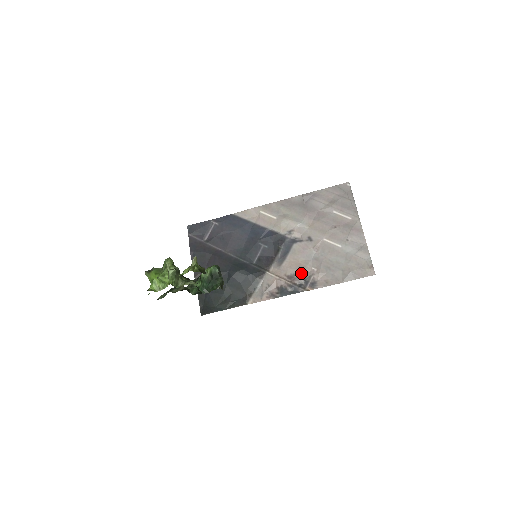
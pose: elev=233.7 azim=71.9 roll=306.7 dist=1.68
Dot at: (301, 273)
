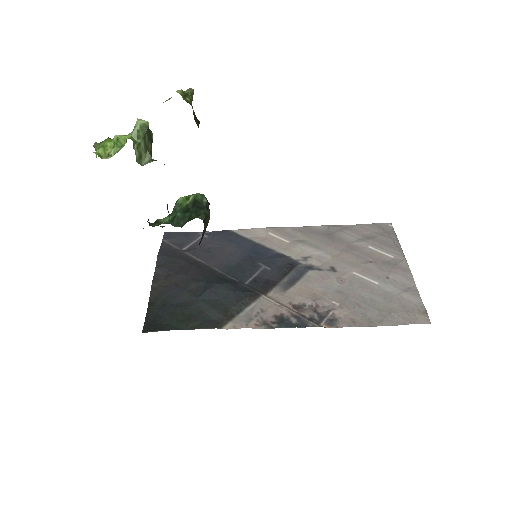
Dot at: (315, 305)
